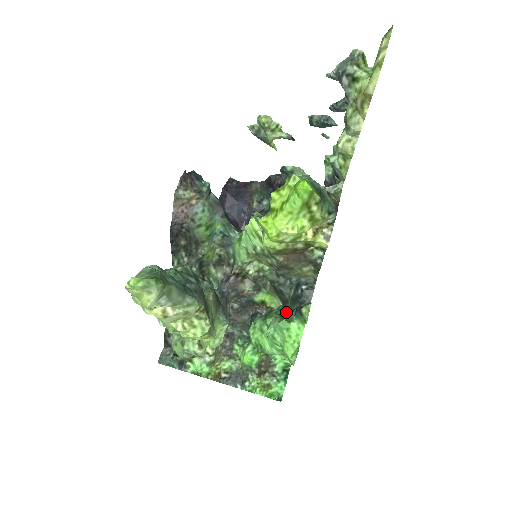
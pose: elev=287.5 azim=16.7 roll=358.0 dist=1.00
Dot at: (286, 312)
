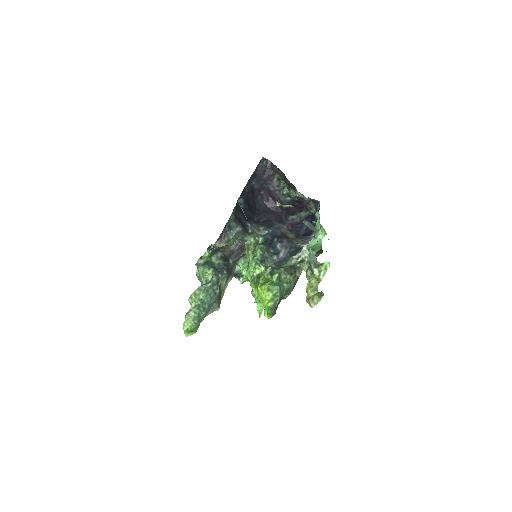
Dot at: occluded
